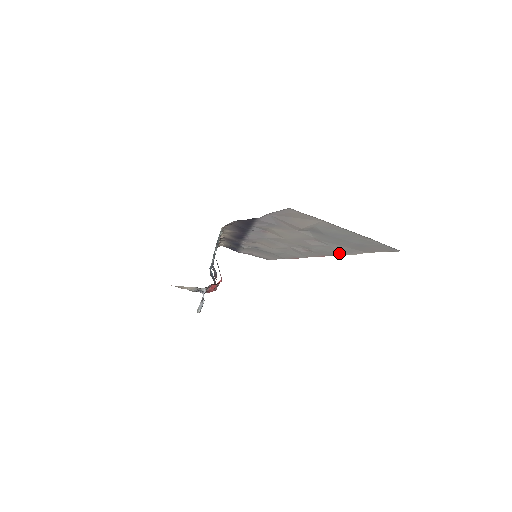
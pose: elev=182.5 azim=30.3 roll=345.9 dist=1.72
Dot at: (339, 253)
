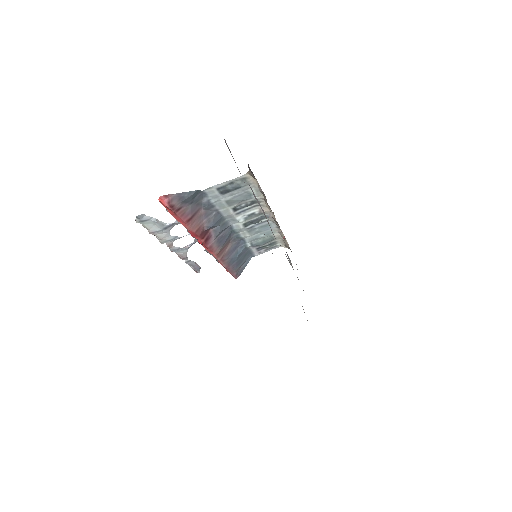
Dot at: occluded
